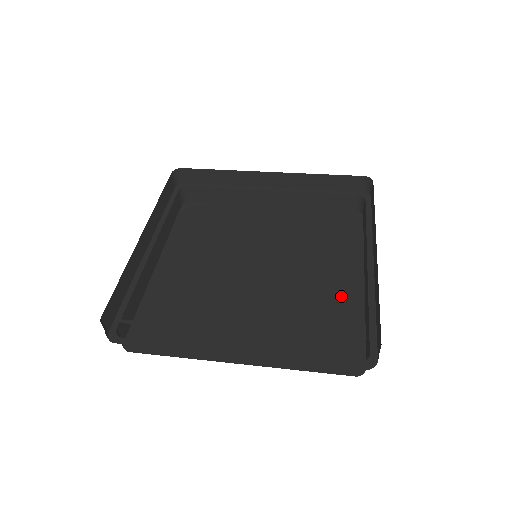
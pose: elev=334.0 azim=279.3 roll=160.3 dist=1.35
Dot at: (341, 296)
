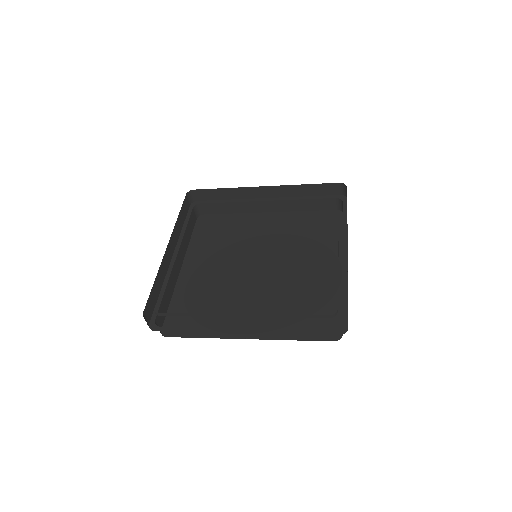
Dot at: (324, 281)
